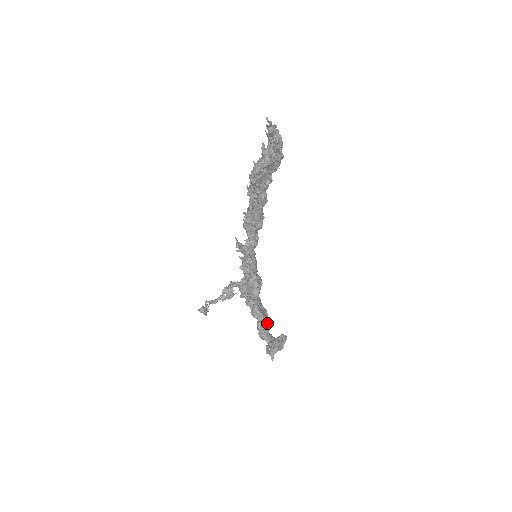
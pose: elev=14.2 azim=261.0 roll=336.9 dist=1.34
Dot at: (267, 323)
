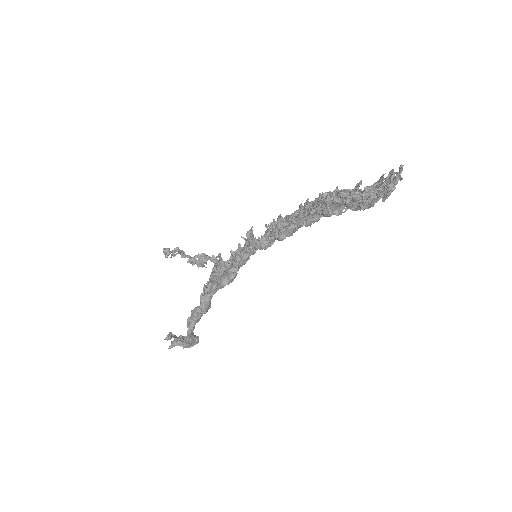
Dot at: occluded
